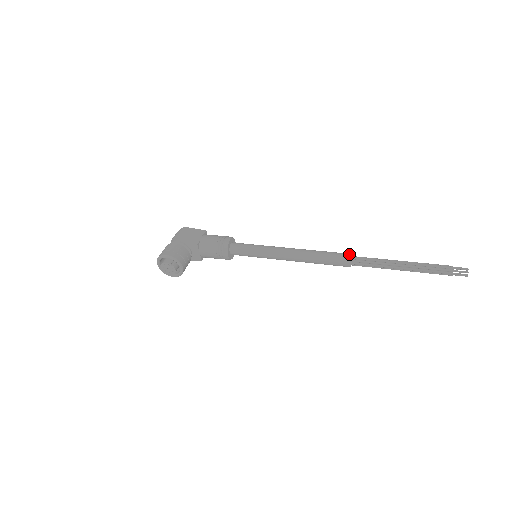
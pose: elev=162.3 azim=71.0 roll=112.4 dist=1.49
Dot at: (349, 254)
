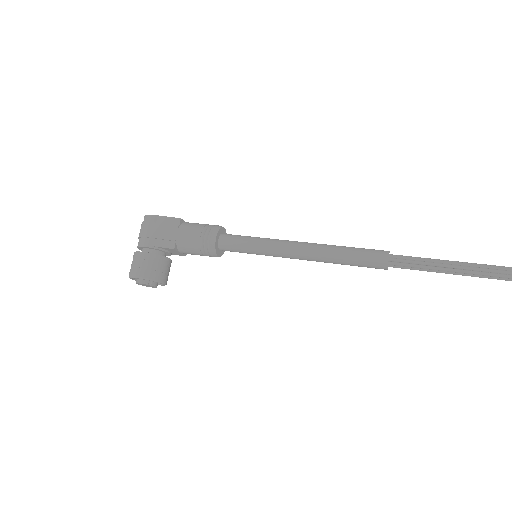
Dot at: (386, 256)
